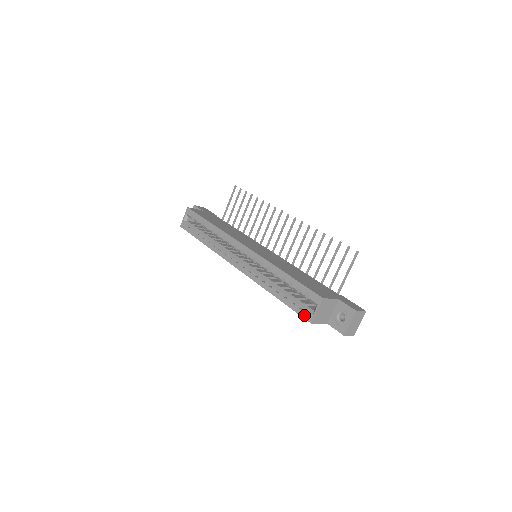
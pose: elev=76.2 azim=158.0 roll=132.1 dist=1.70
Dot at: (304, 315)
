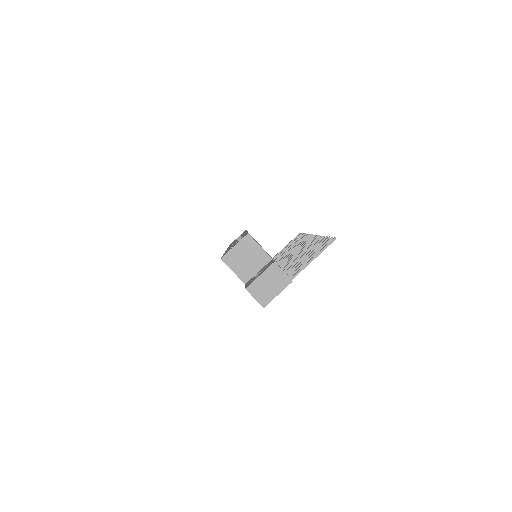
Dot at: occluded
